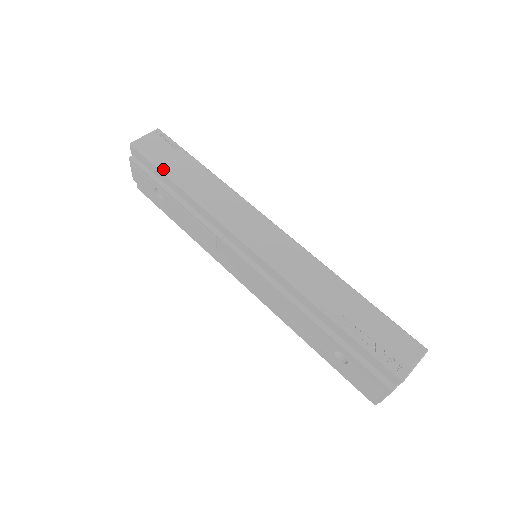
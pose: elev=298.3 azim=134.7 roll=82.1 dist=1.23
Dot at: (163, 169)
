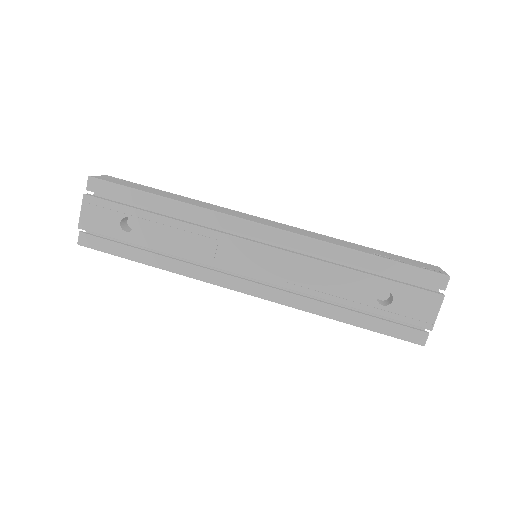
Dot at: (140, 189)
